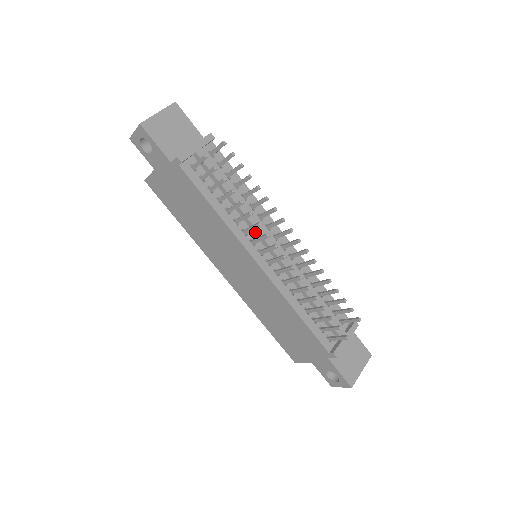
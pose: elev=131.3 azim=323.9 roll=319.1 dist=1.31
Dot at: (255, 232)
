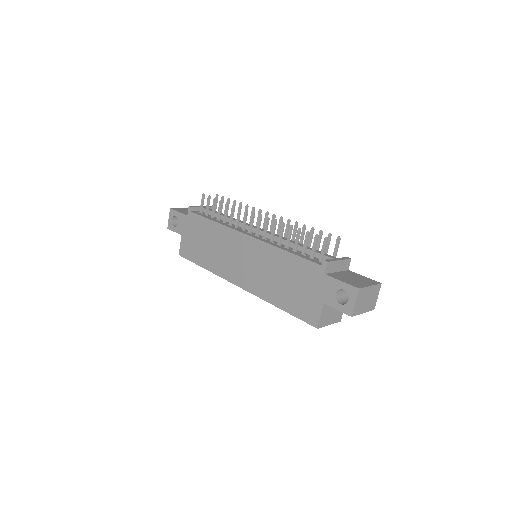
Dot at: (245, 227)
